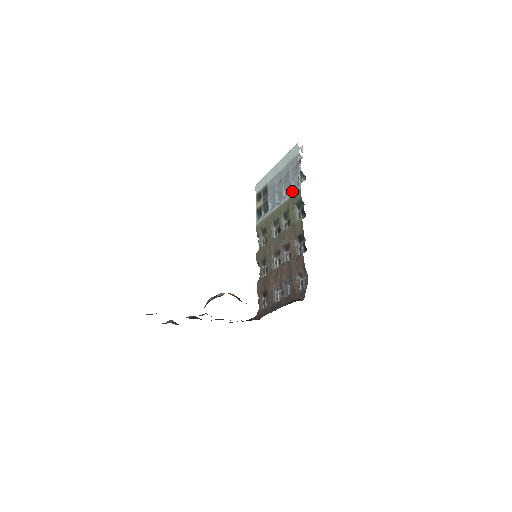
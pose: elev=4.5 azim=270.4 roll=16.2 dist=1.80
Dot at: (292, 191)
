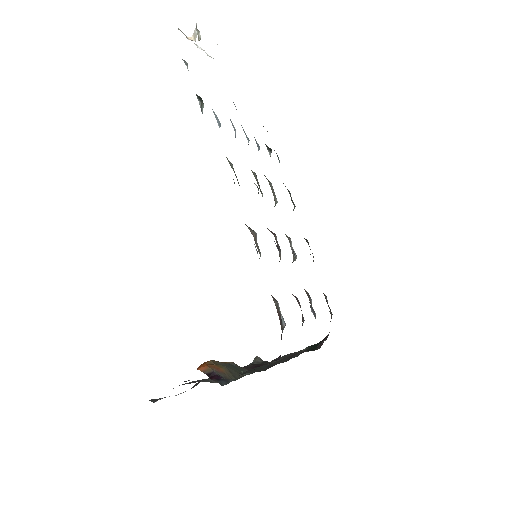
Dot at: occluded
